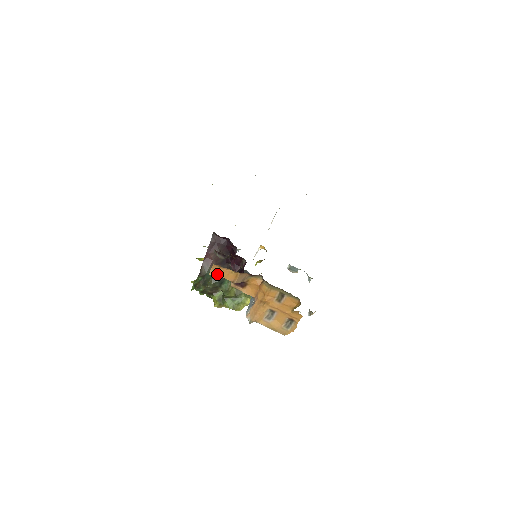
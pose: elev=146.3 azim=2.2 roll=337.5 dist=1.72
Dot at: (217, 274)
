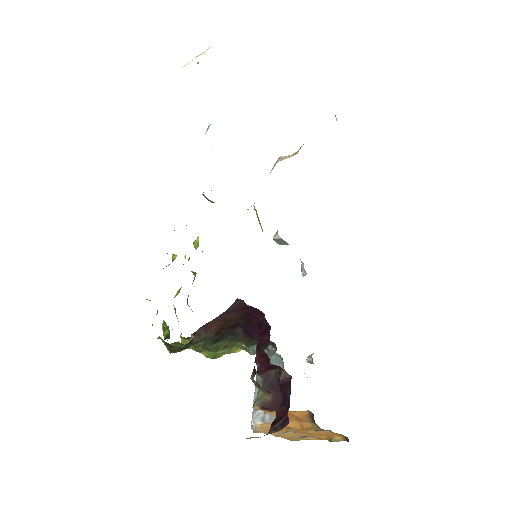
Dot at: (256, 437)
